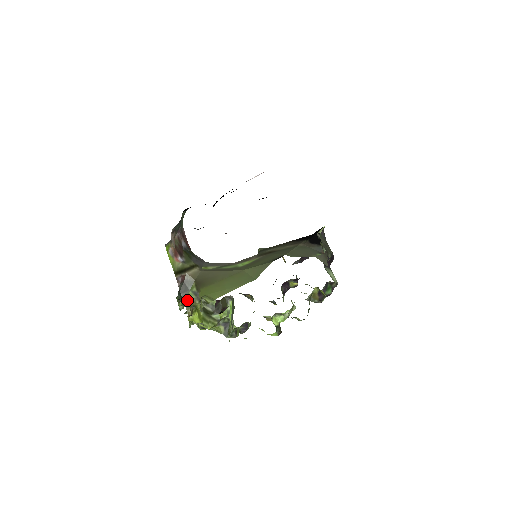
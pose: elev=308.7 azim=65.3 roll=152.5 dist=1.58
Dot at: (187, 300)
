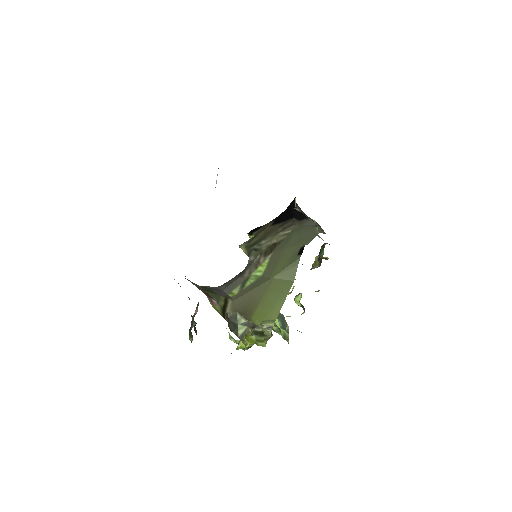
Dot at: (241, 334)
